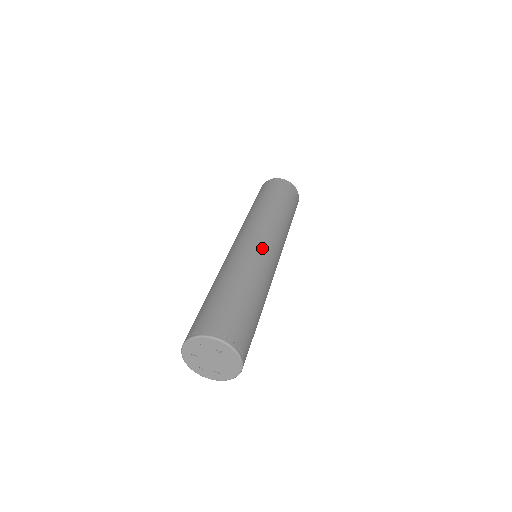
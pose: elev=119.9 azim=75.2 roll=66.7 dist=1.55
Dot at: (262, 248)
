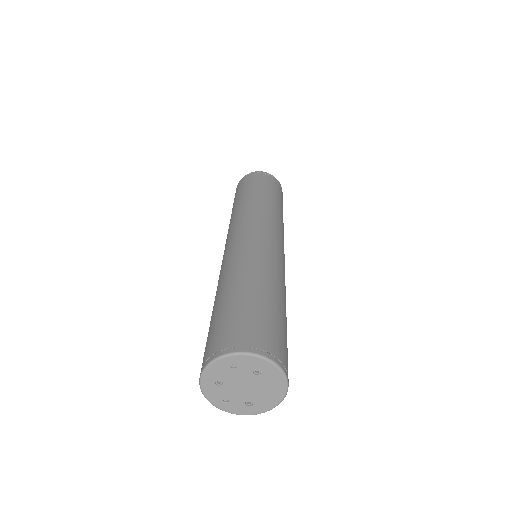
Dot at: (270, 243)
